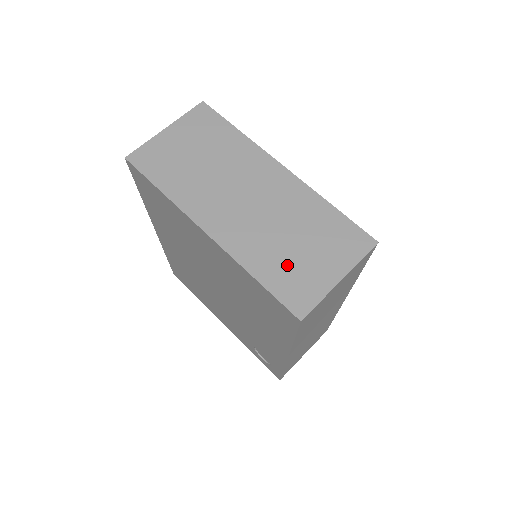
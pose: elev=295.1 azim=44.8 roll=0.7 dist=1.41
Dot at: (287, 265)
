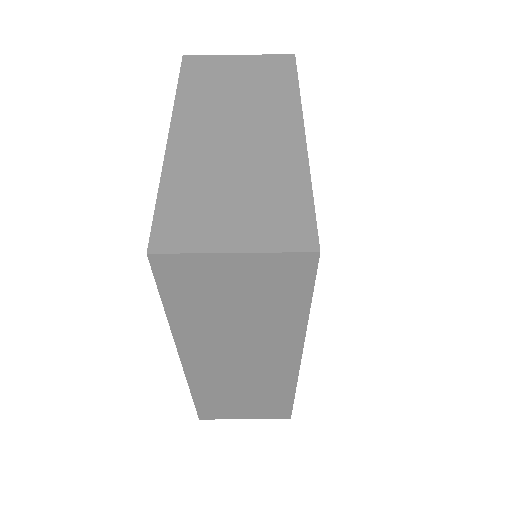
Dot at: (200, 202)
